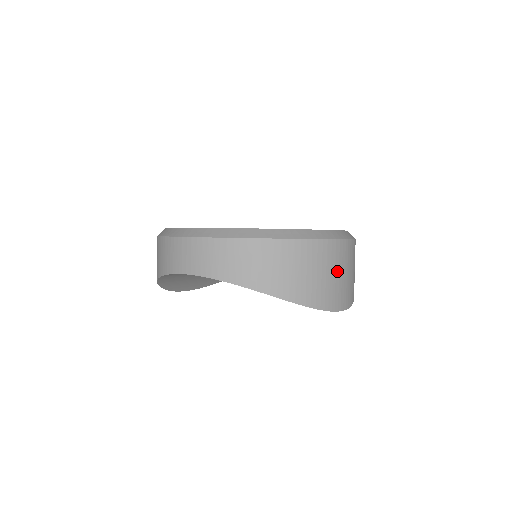
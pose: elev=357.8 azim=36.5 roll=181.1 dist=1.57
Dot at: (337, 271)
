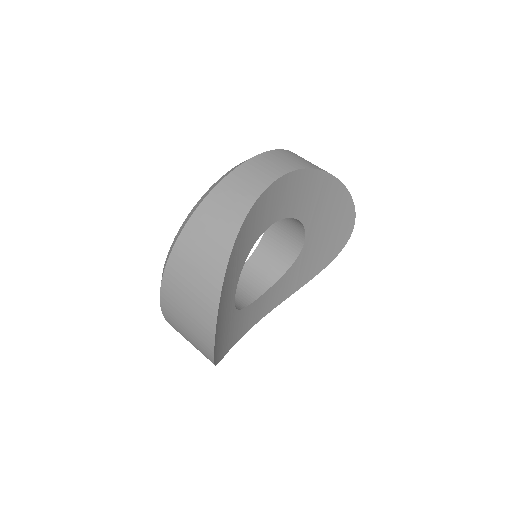
Dot at: occluded
